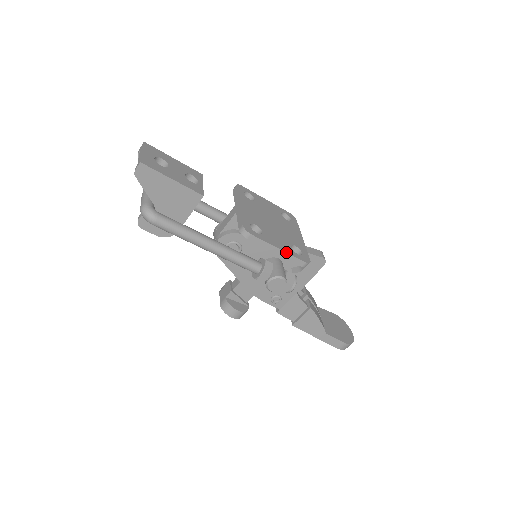
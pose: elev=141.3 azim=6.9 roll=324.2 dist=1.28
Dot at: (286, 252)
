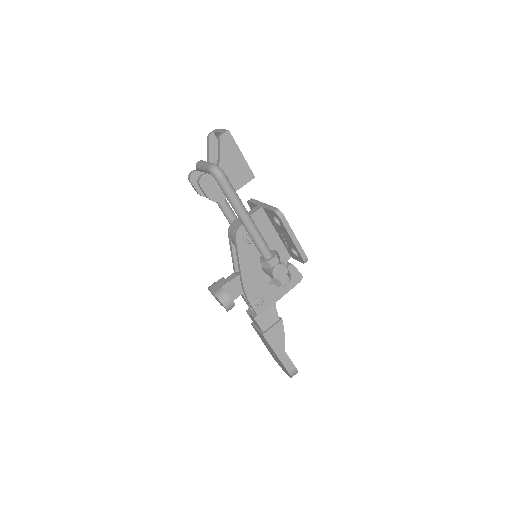
Dot at: occluded
